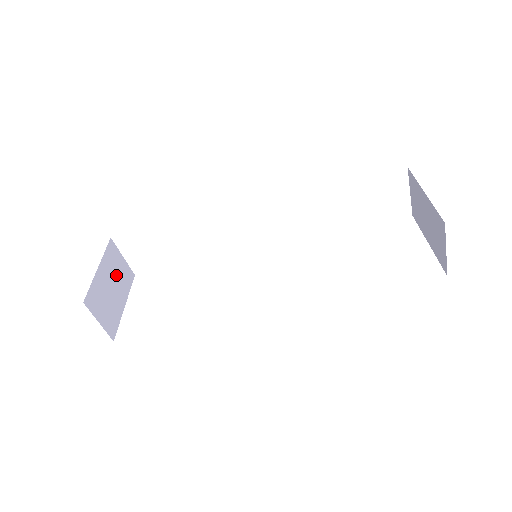
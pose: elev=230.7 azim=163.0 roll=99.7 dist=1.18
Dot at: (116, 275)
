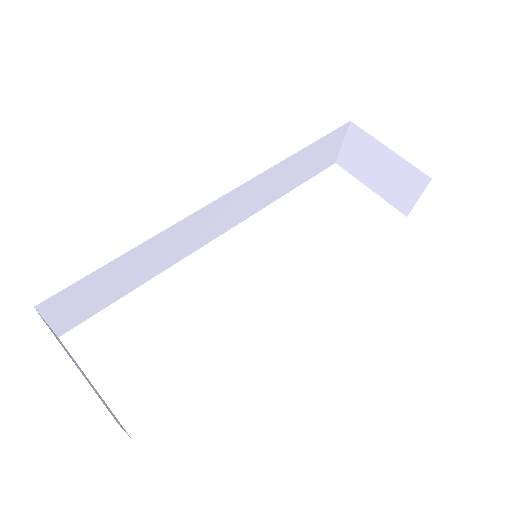
Dot at: occluded
